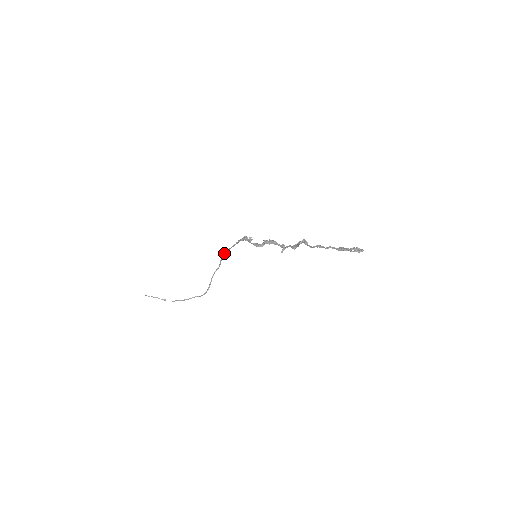
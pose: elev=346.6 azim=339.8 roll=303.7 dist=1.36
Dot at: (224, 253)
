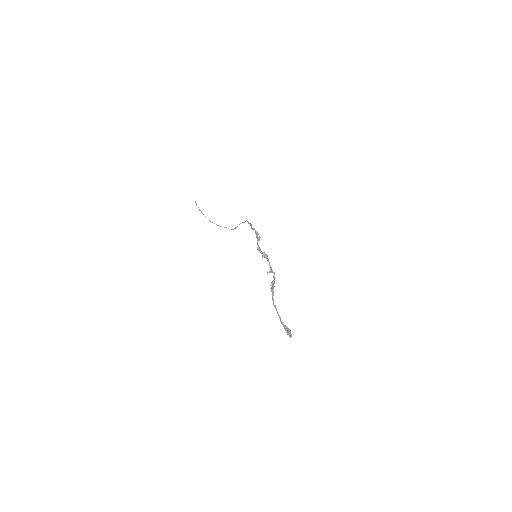
Dot at: occluded
